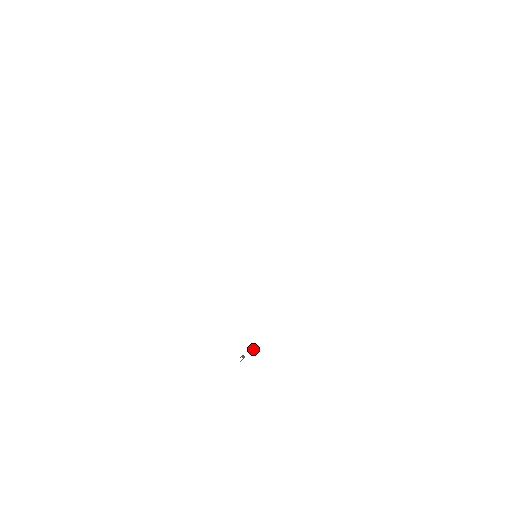
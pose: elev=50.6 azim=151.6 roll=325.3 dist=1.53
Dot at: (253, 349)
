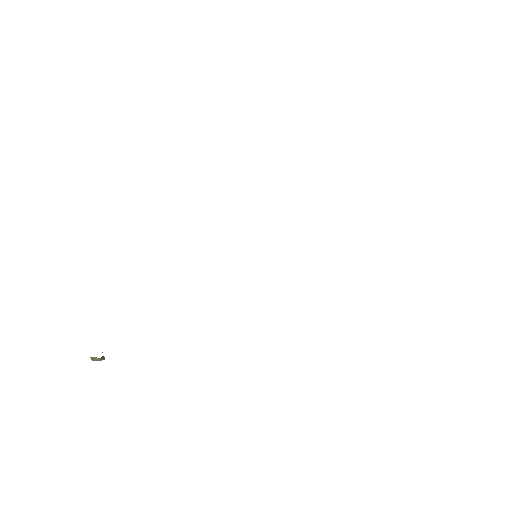
Dot at: occluded
